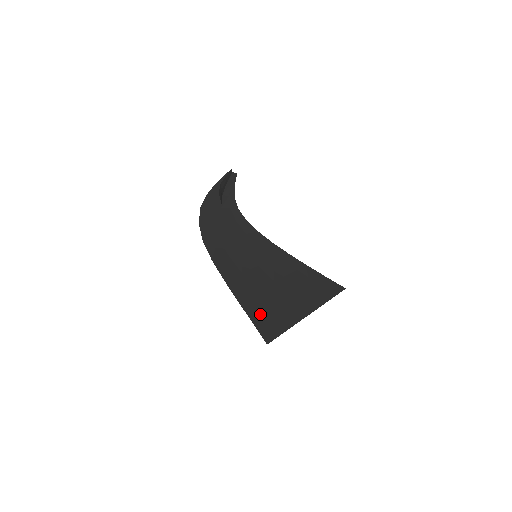
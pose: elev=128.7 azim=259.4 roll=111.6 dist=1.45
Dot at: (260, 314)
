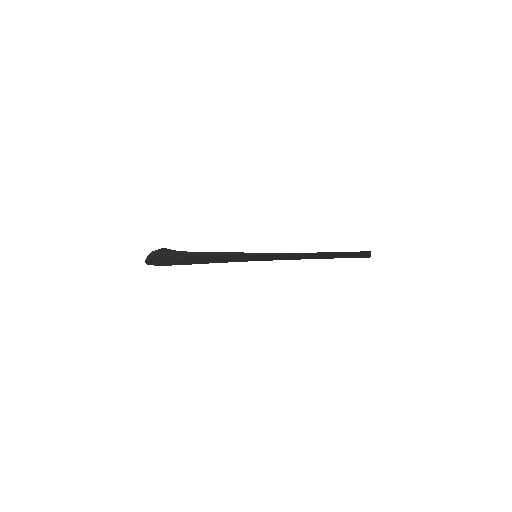
Dot at: (324, 257)
